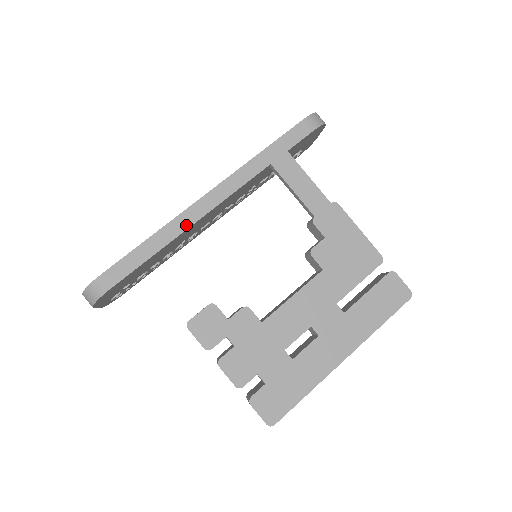
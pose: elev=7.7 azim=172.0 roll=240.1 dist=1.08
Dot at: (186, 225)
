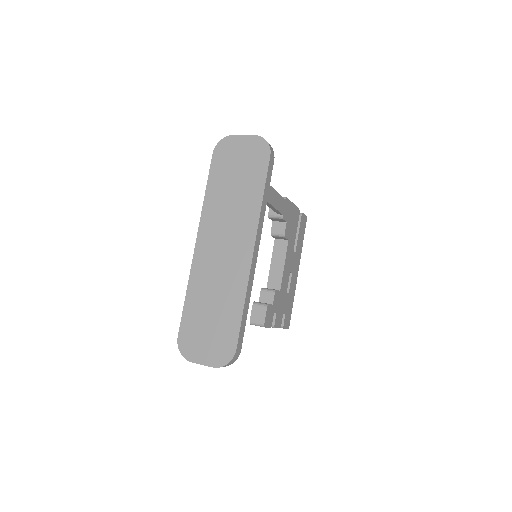
Dot at: (252, 279)
